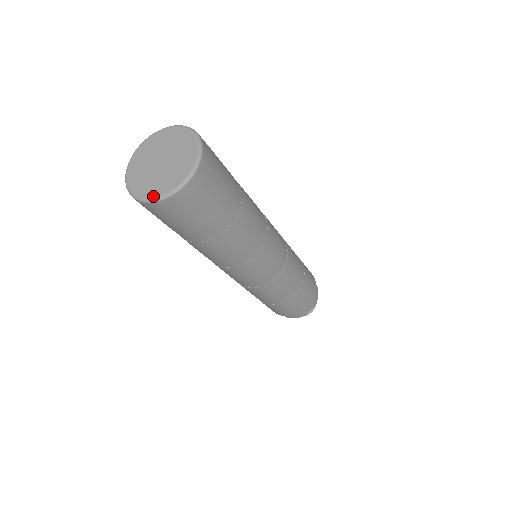
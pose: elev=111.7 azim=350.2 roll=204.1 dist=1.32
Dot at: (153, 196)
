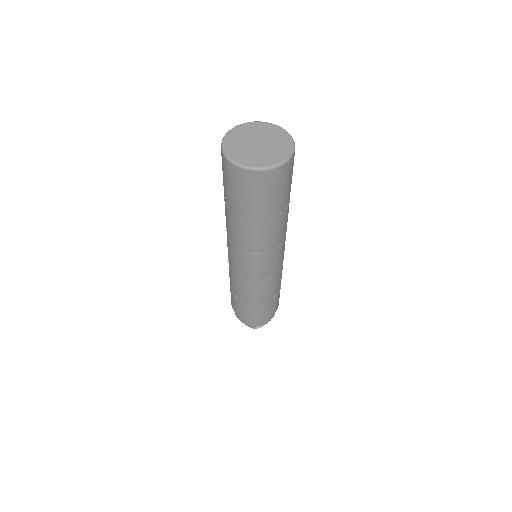
Dot at: (249, 165)
